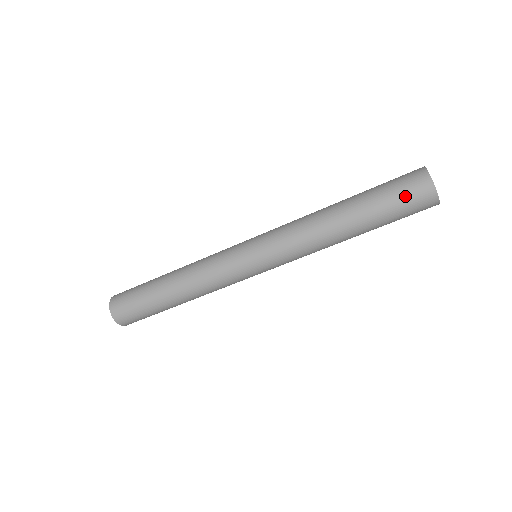
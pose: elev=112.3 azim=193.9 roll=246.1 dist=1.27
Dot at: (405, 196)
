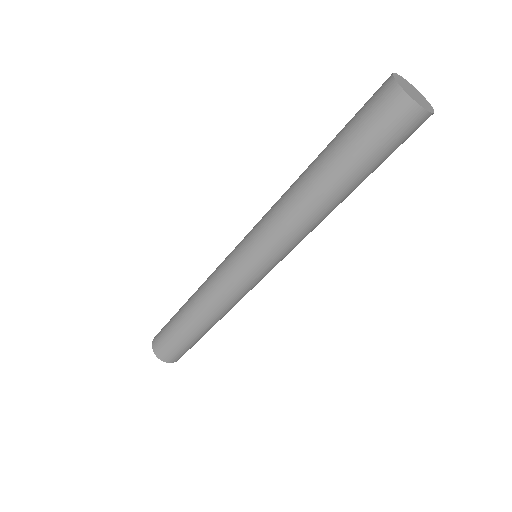
Dot at: (364, 105)
